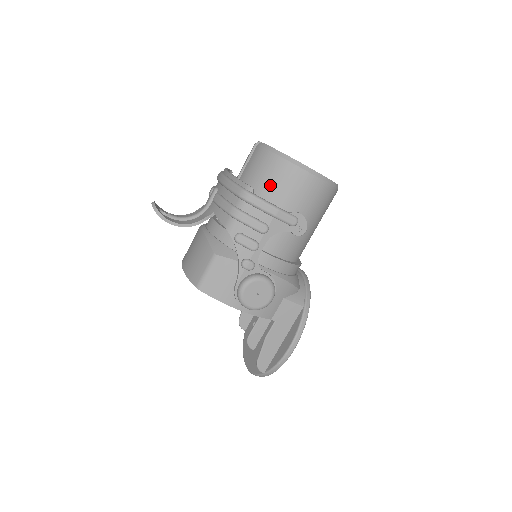
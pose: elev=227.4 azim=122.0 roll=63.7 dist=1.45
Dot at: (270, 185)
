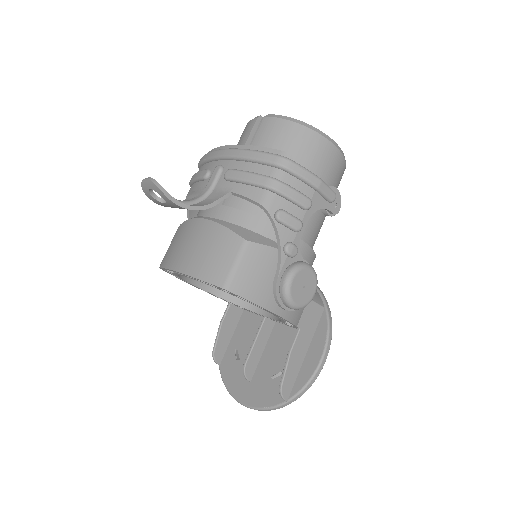
Dot at: (296, 157)
